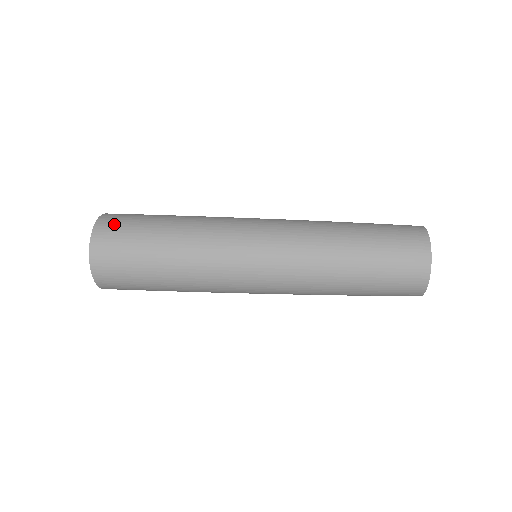
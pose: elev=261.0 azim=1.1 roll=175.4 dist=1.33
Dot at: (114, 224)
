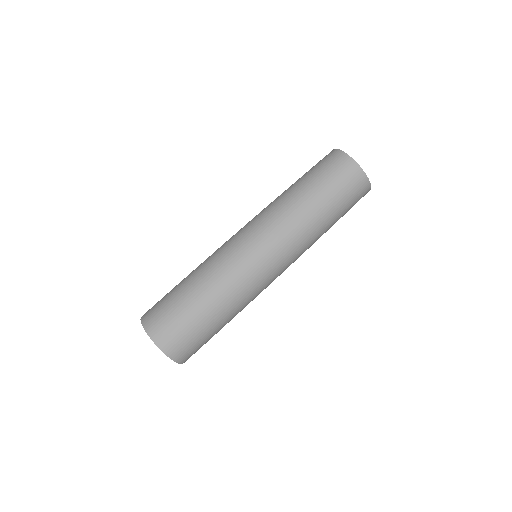
Dot at: (163, 328)
